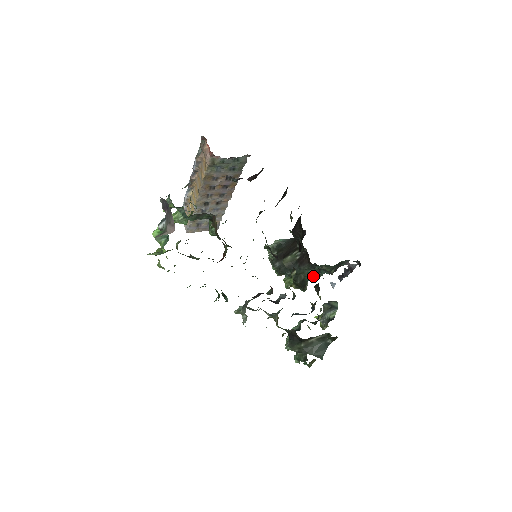
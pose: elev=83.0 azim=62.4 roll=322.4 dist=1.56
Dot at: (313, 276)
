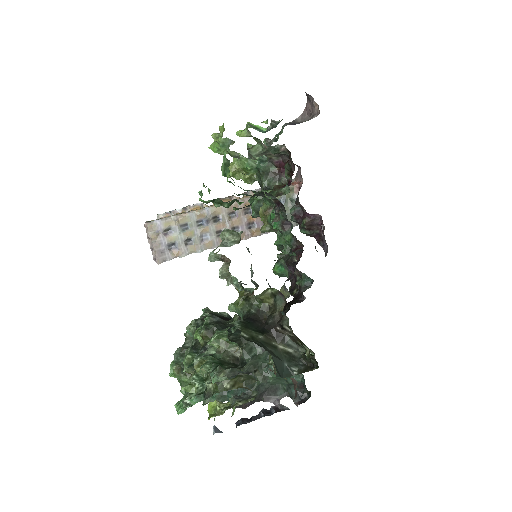
Dot at: occluded
